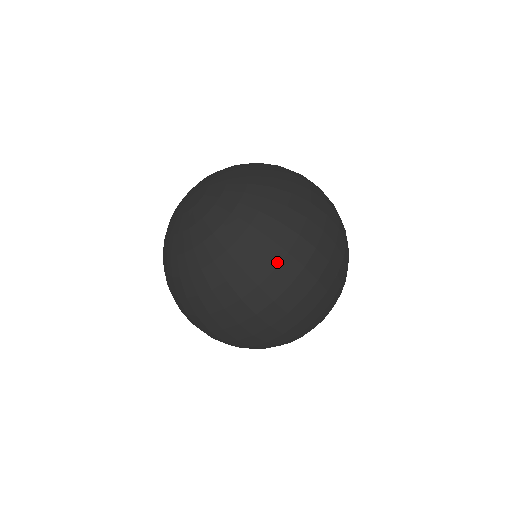
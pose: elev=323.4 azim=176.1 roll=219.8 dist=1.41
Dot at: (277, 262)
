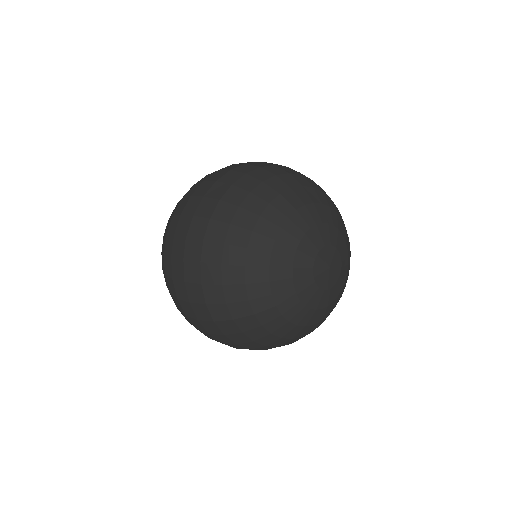
Dot at: (185, 195)
